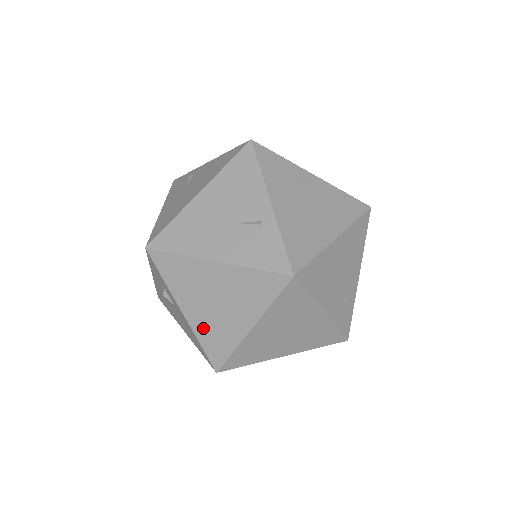
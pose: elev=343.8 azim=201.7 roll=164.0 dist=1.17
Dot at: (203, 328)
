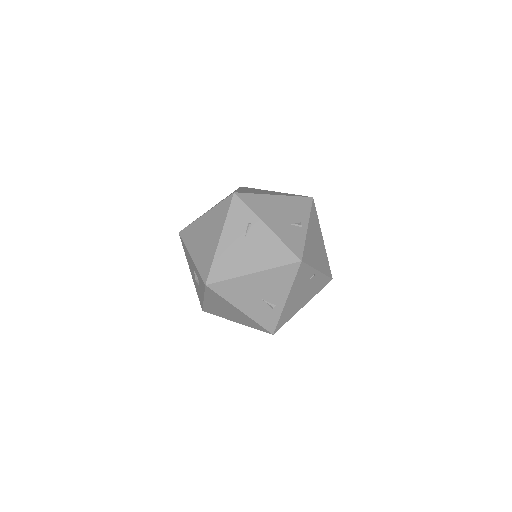
Dot at: (210, 307)
